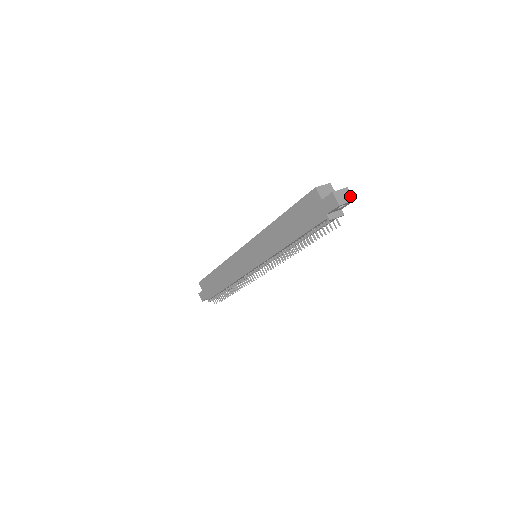
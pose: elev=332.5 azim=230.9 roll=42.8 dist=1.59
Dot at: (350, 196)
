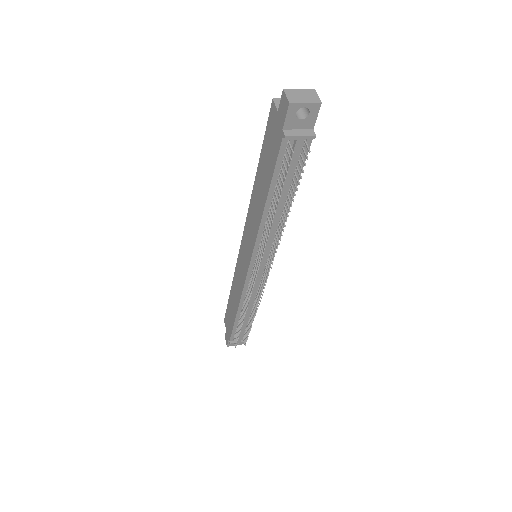
Dot at: (315, 98)
